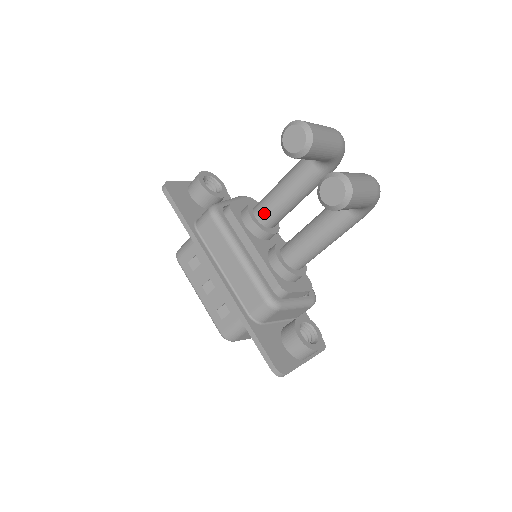
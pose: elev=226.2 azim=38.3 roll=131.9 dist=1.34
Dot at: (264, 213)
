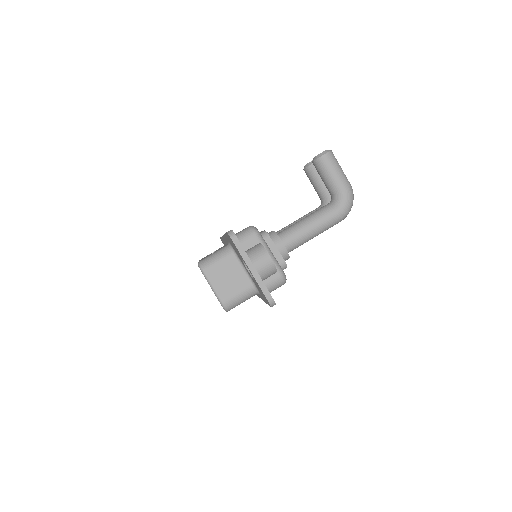
Dot at: (277, 232)
